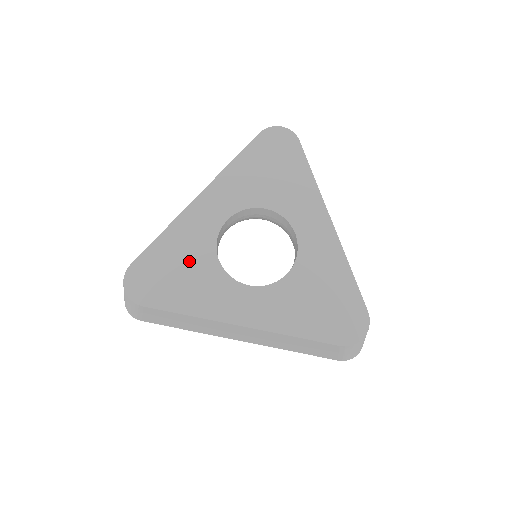
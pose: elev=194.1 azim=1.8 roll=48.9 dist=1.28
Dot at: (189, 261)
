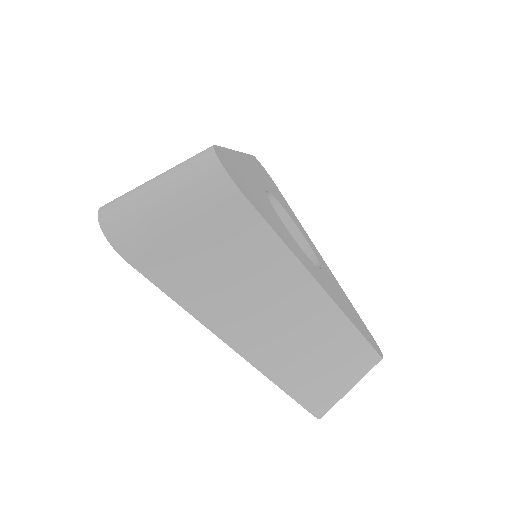
Dot at: (259, 194)
